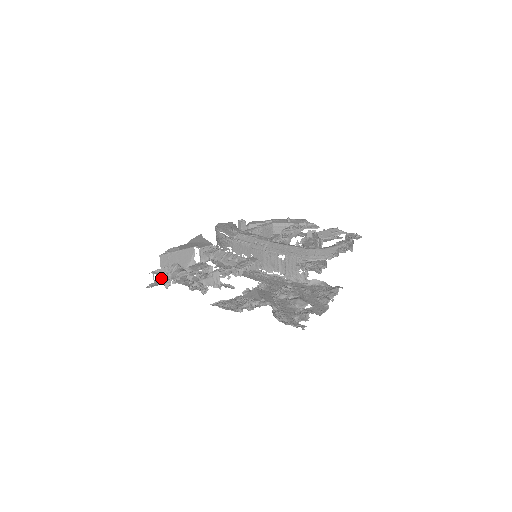
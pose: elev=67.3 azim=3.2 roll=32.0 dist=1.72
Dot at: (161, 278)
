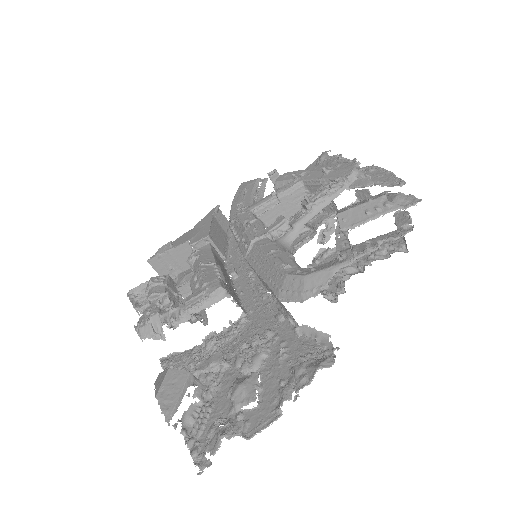
Dot at: occluded
